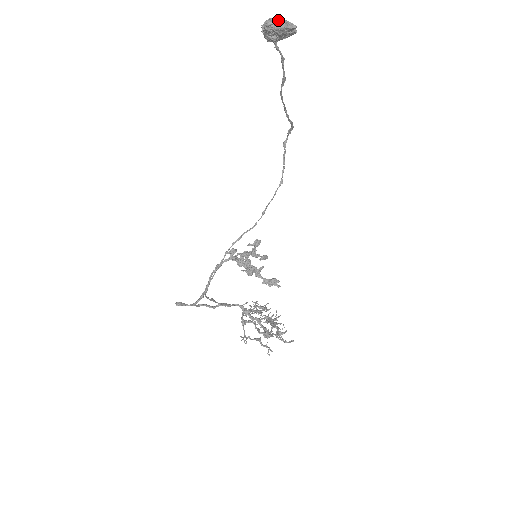
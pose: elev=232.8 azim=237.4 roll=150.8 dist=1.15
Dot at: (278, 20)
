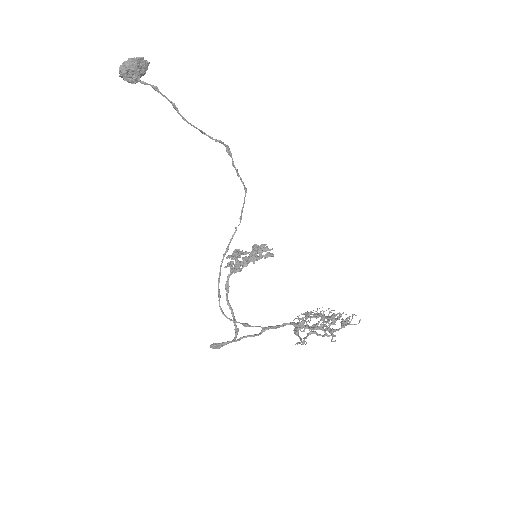
Dot at: (125, 62)
